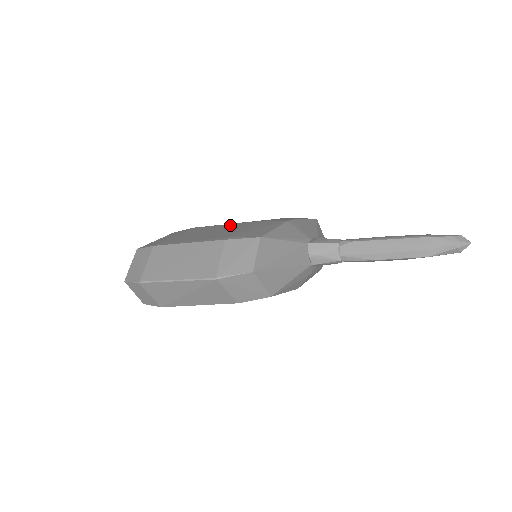
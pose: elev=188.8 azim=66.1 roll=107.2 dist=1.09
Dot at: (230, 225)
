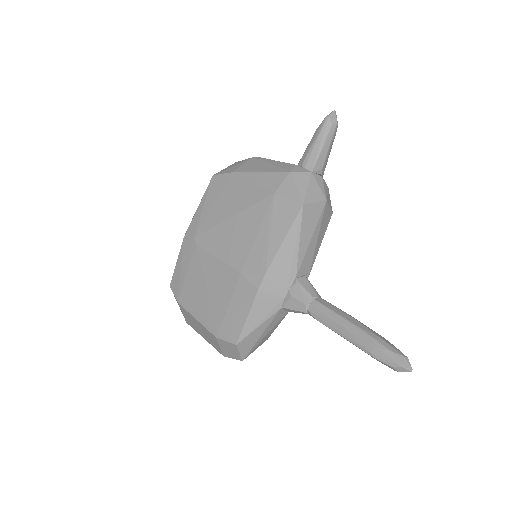
Dot at: (218, 268)
